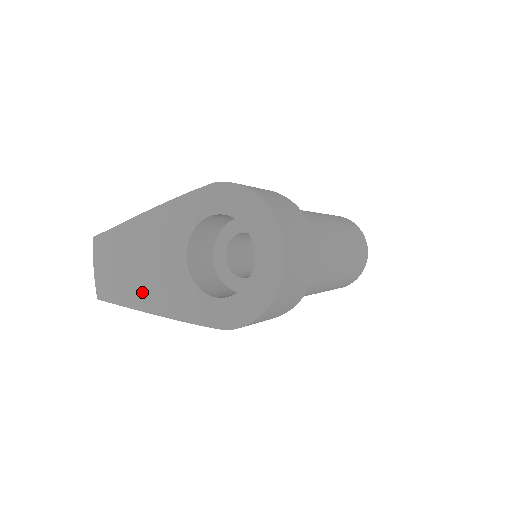
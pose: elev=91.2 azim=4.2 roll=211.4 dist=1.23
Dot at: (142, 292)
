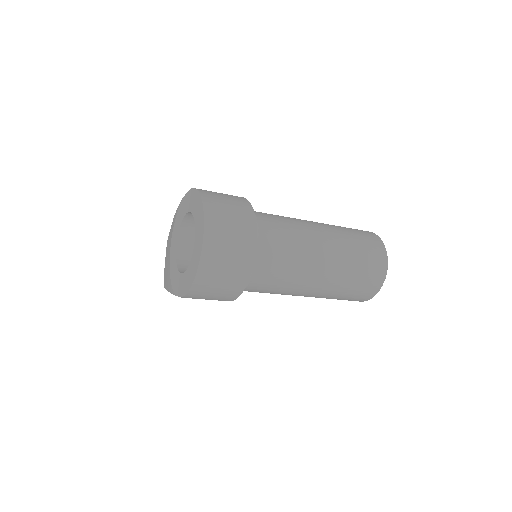
Dot at: (167, 275)
